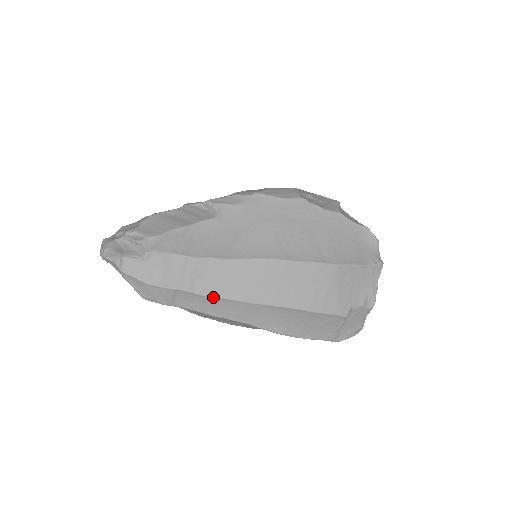
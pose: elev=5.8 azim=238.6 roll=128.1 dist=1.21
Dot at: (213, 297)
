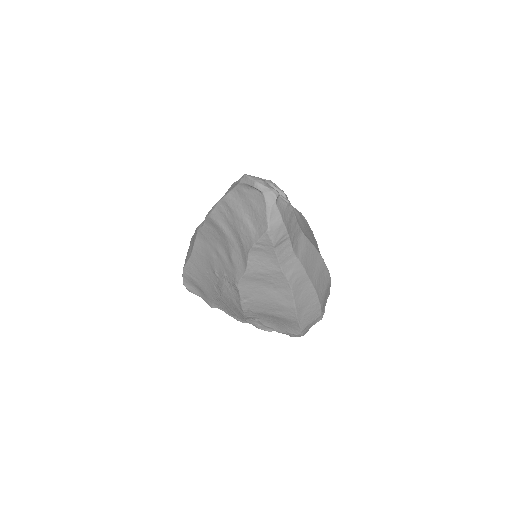
Dot at: (296, 257)
